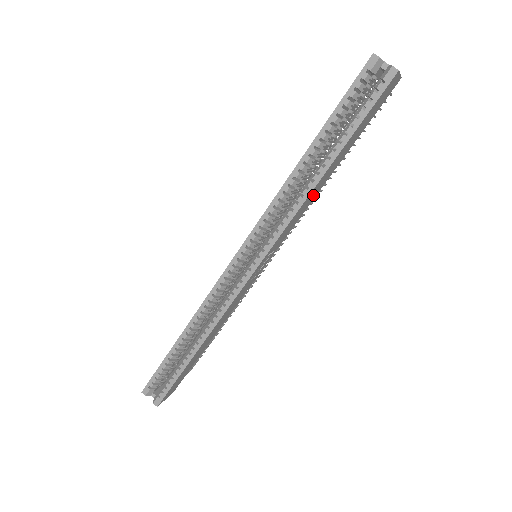
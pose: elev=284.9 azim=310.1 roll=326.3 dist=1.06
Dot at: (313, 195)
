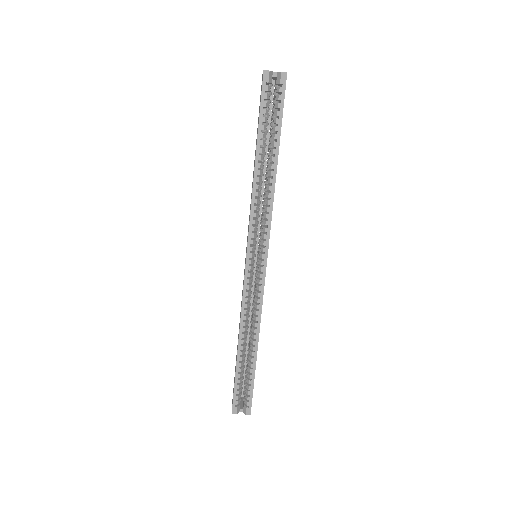
Dot at: occluded
